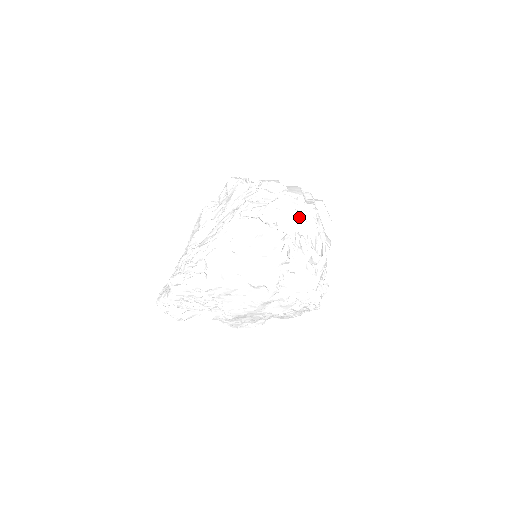
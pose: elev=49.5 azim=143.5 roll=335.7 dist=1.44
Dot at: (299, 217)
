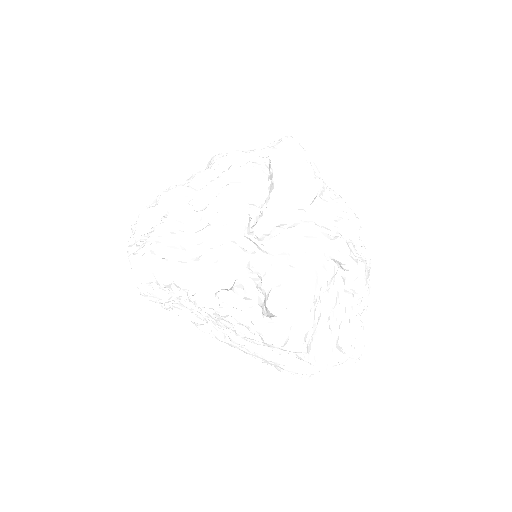
Dot at: occluded
